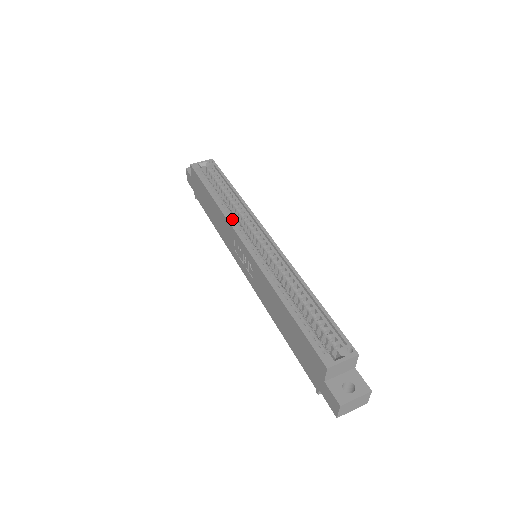
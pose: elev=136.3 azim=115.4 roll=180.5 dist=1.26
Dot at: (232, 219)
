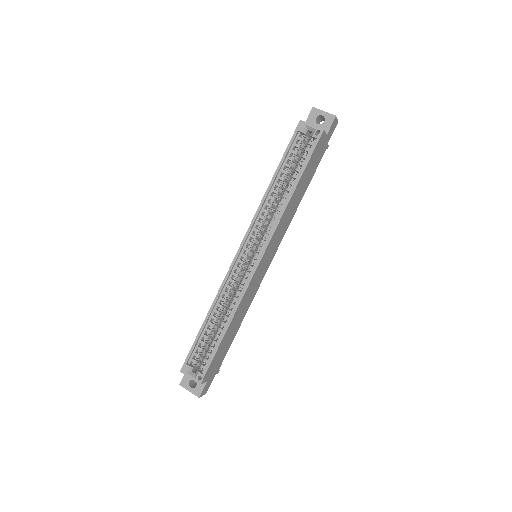
Dot at: (261, 218)
